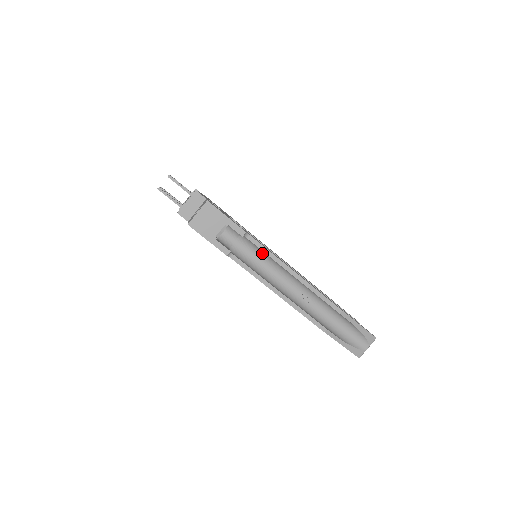
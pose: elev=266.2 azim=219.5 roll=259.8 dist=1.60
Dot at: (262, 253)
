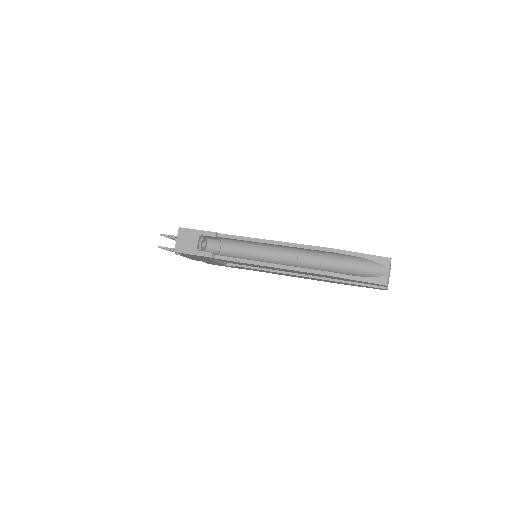
Dot at: (244, 244)
